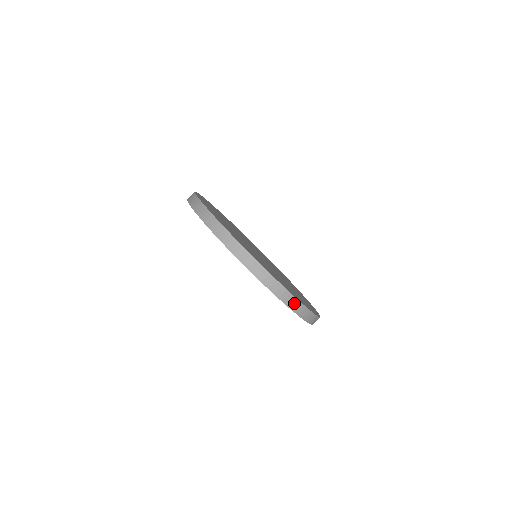
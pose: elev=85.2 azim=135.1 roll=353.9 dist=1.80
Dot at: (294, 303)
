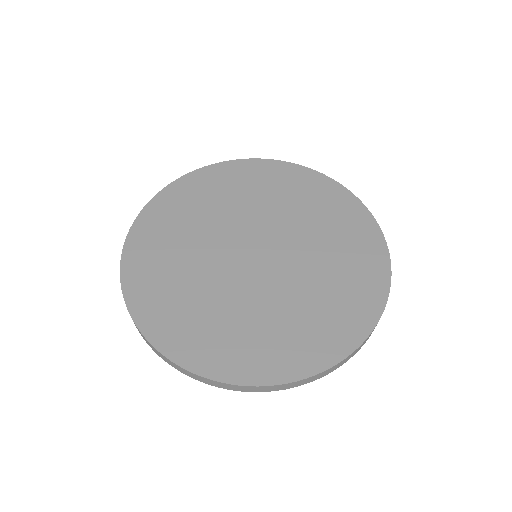
Dot at: (194, 375)
